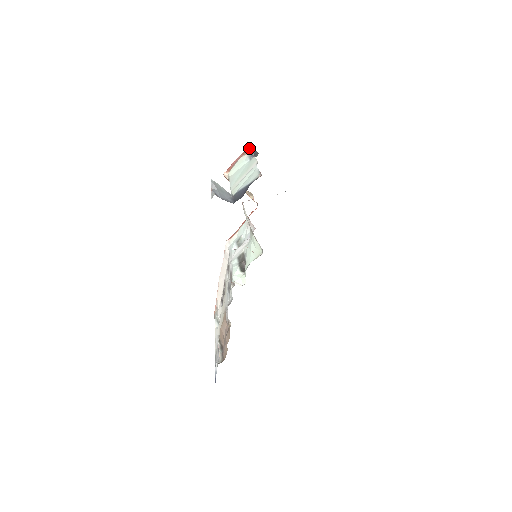
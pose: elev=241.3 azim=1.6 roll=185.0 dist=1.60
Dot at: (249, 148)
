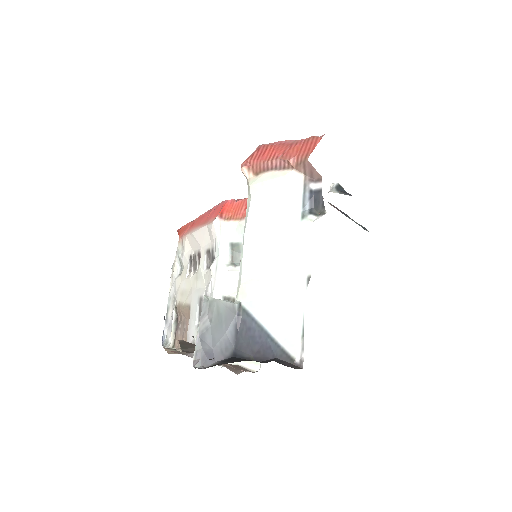
Dot at: (311, 166)
